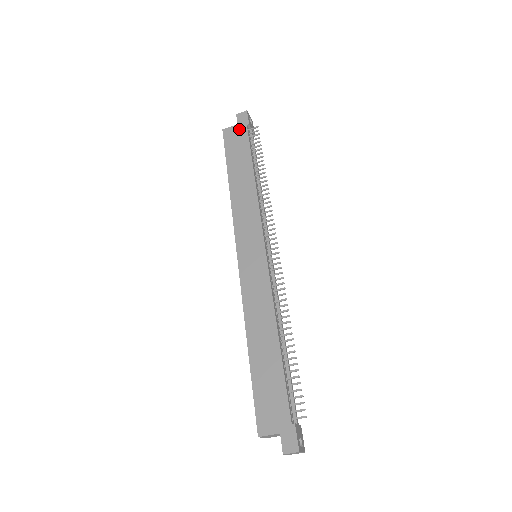
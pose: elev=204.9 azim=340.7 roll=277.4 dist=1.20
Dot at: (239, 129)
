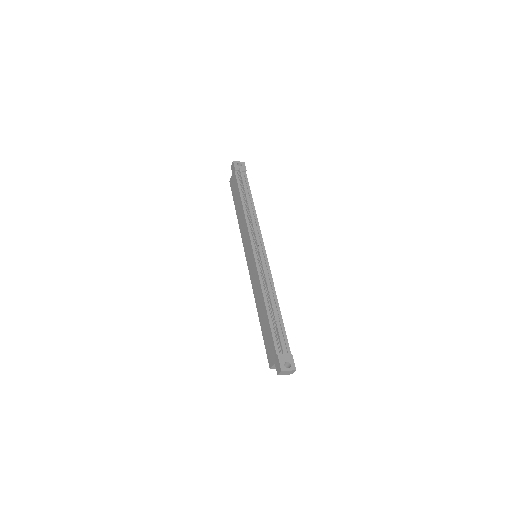
Dot at: (233, 176)
